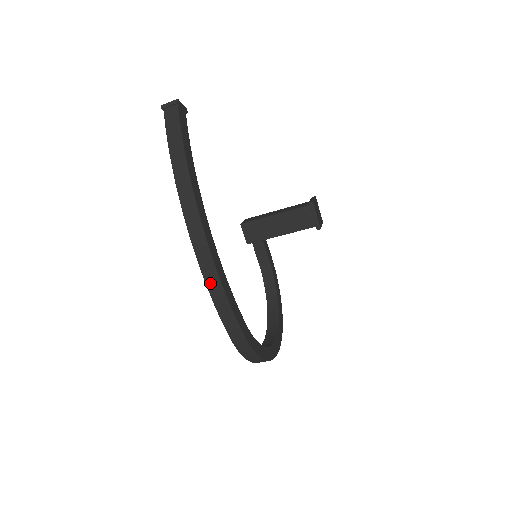
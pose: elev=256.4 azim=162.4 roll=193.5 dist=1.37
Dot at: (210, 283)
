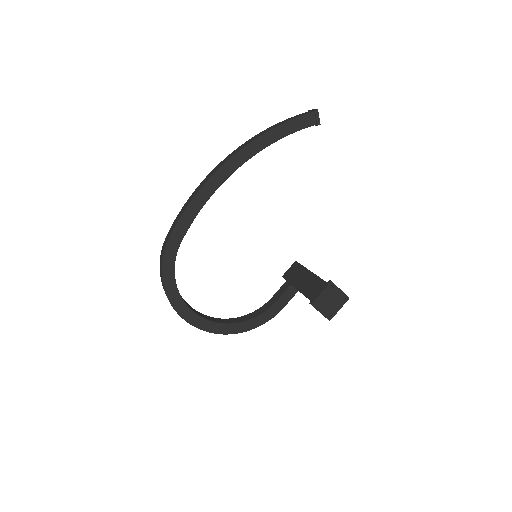
Dot at: (196, 191)
